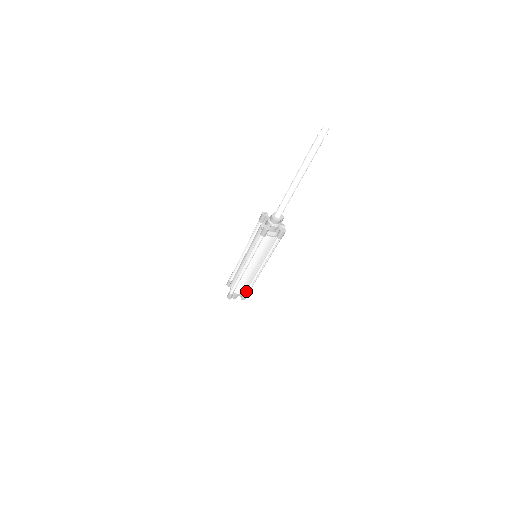
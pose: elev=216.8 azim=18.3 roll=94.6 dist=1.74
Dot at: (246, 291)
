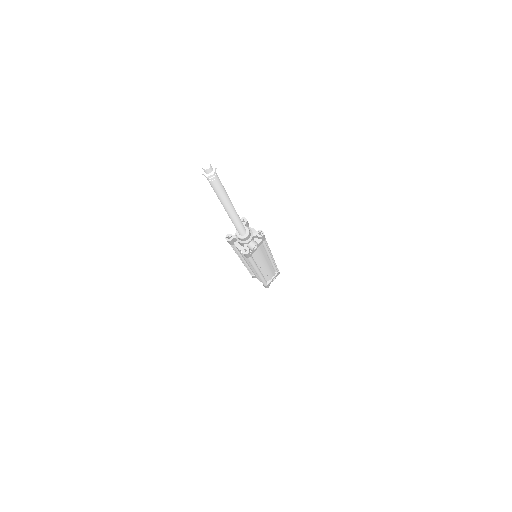
Dot at: occluded
